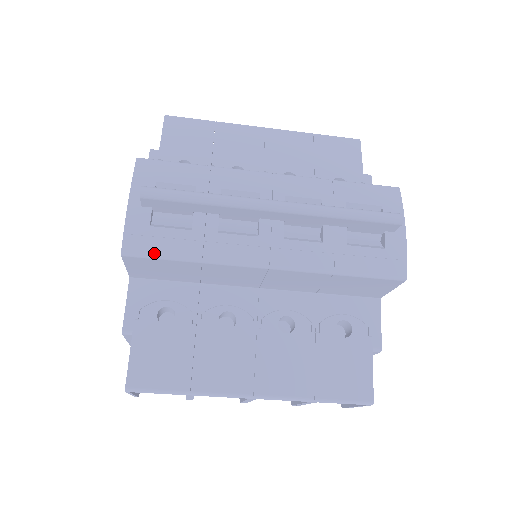
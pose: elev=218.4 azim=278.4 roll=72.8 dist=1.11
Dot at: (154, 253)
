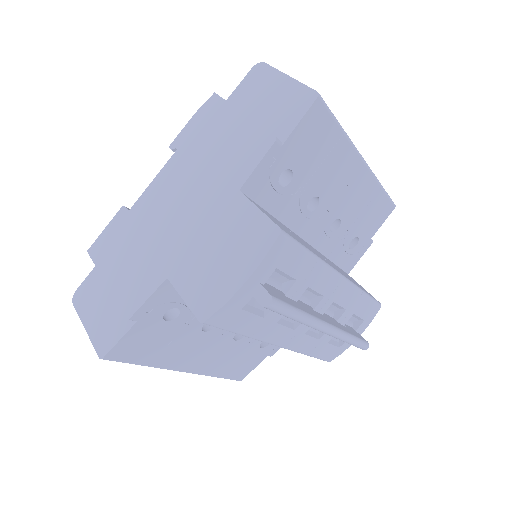
Dot at: (225, 328)
